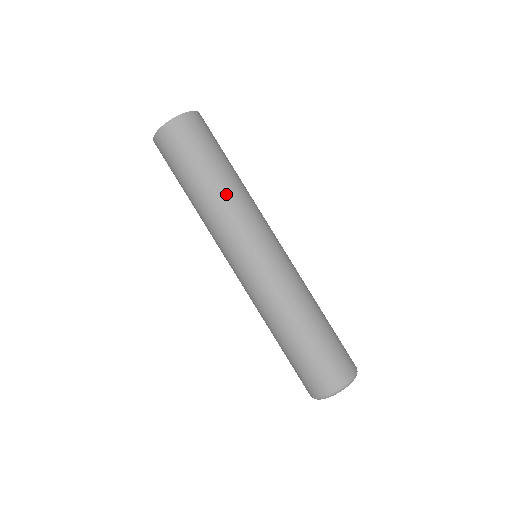
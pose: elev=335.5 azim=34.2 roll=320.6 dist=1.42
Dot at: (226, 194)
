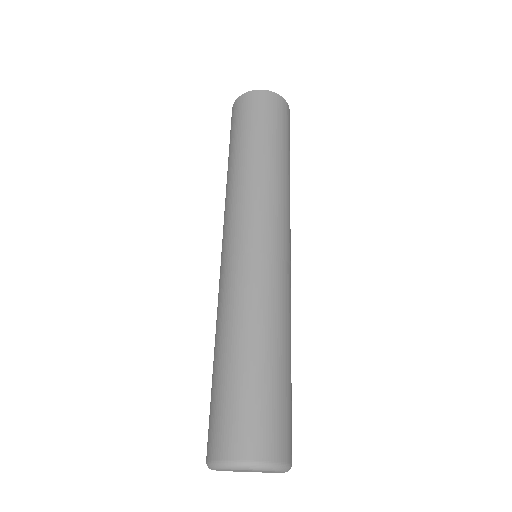
Dot at: (239, 172)
